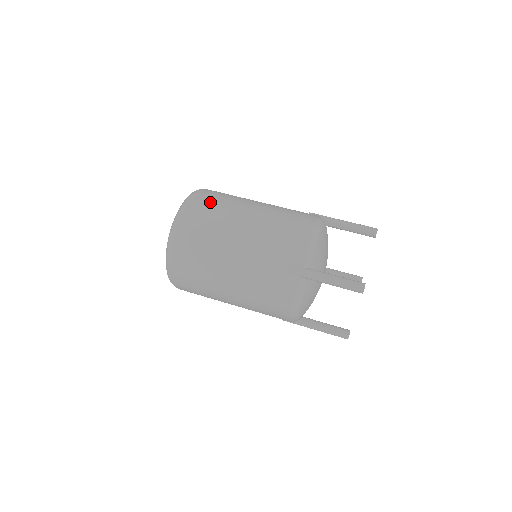
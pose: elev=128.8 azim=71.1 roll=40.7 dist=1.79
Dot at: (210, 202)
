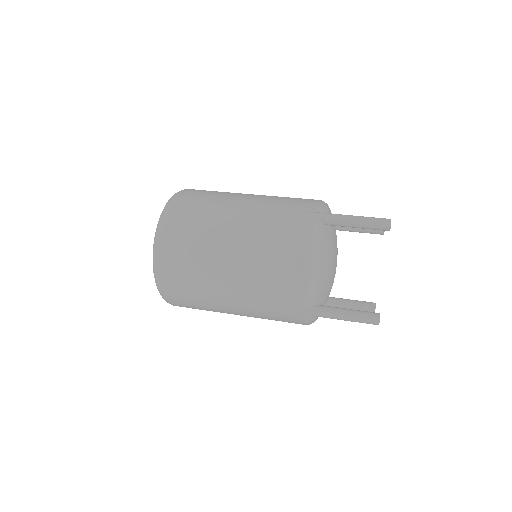
Dot at: occluded
